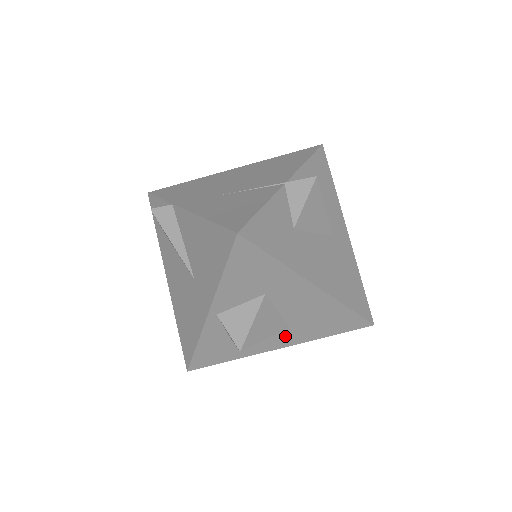
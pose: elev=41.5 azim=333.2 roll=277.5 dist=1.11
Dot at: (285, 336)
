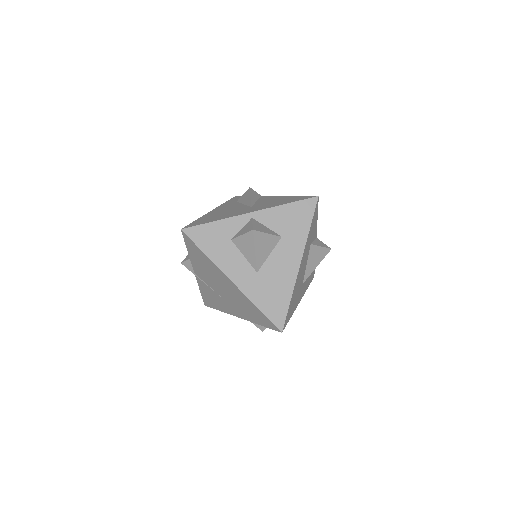
Dot at: (247, 276)
